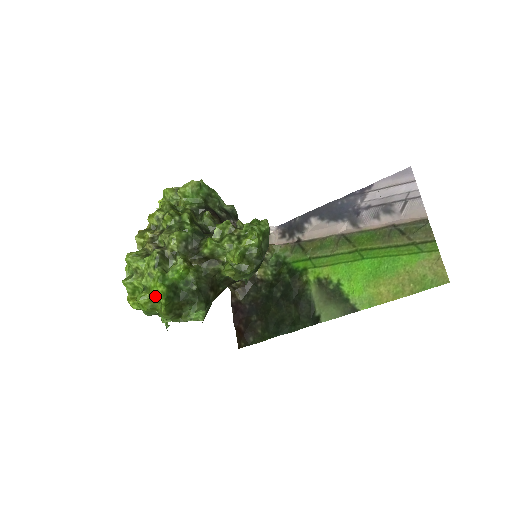
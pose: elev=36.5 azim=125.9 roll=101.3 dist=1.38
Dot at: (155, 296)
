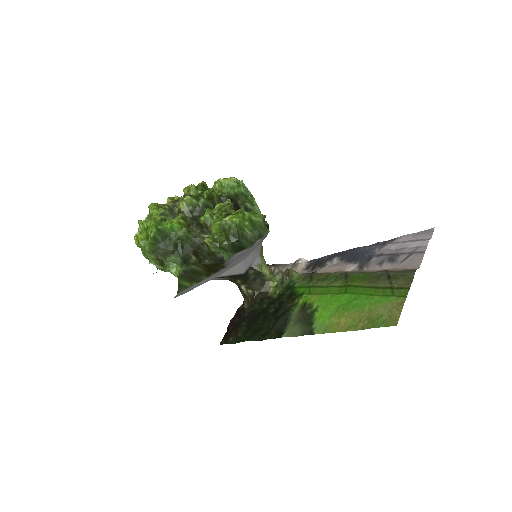
Dot at: (148, 234)
